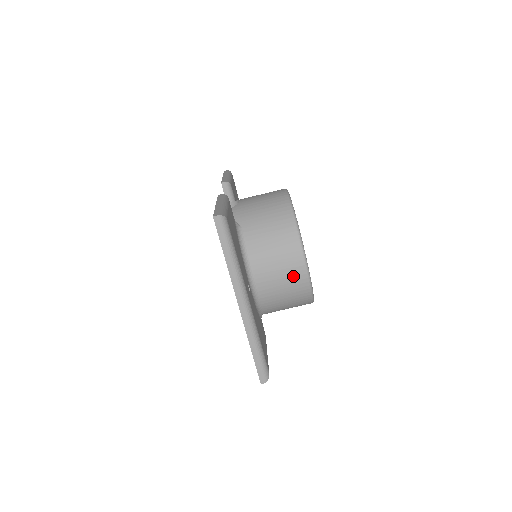
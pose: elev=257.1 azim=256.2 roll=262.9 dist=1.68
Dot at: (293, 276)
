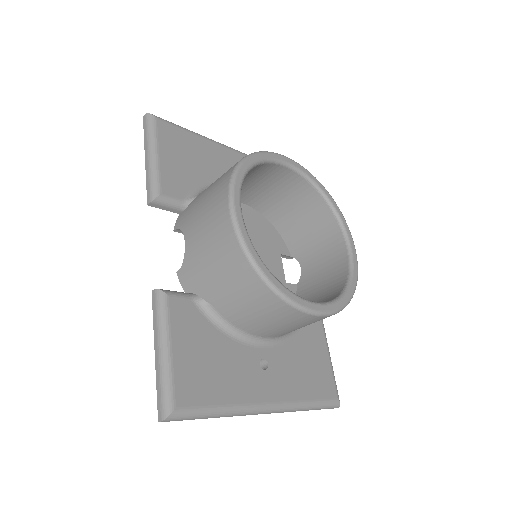
Dot at: (308, 322)
